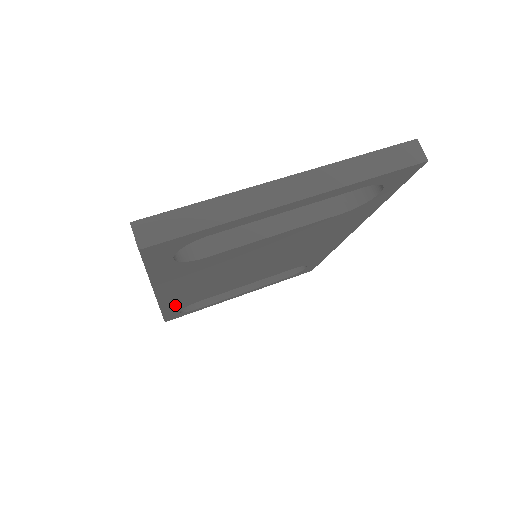
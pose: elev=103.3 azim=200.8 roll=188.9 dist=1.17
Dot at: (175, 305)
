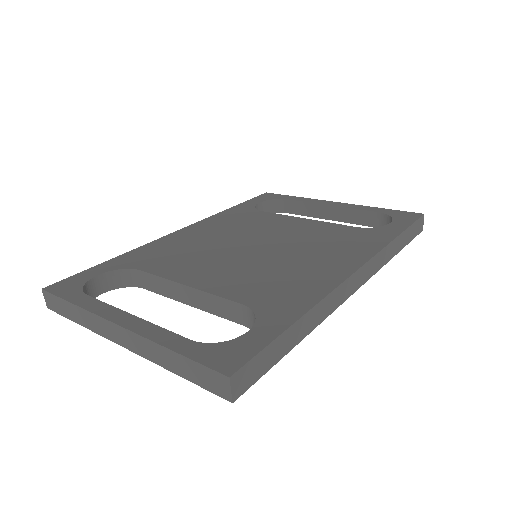
Dot at: occluded
